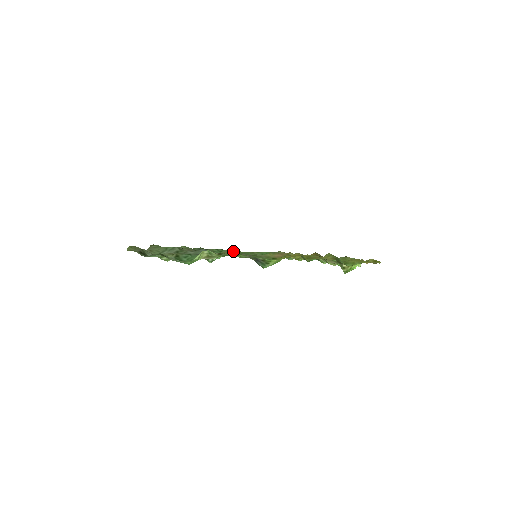
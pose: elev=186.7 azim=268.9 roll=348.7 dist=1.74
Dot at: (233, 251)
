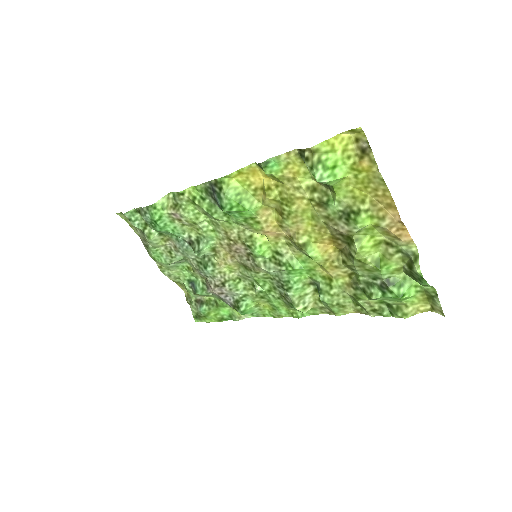
Dot at: (261, 301)
